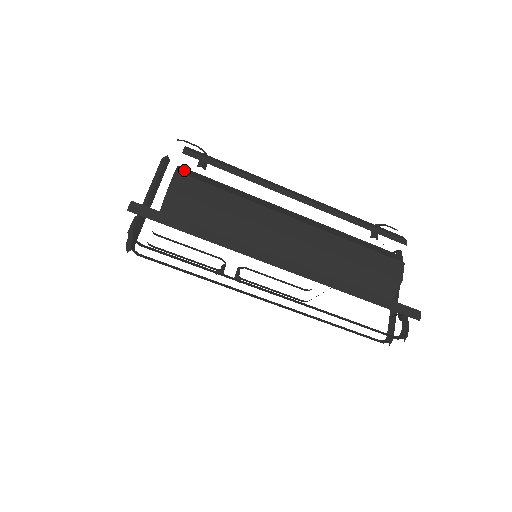
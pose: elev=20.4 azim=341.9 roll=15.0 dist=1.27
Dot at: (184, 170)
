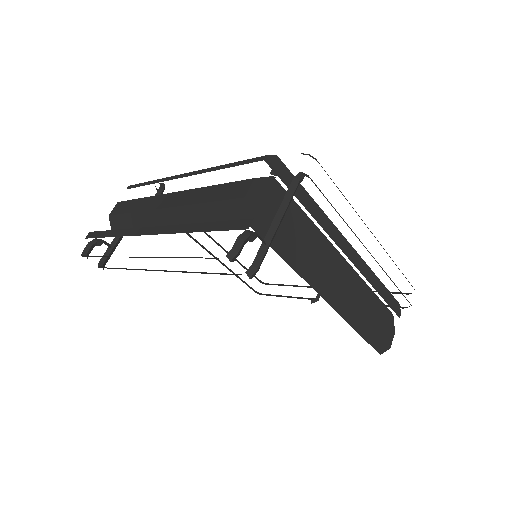
Dot at: occluded
